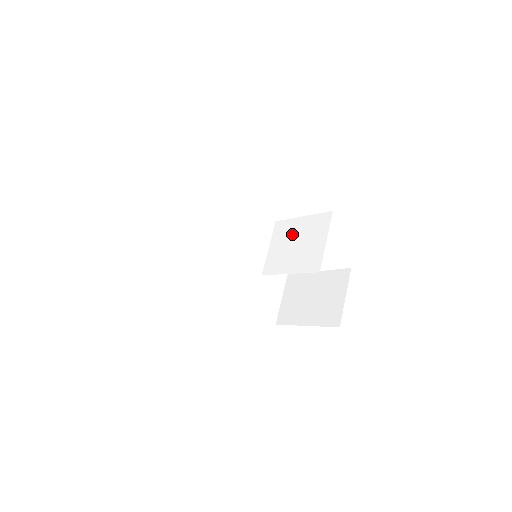
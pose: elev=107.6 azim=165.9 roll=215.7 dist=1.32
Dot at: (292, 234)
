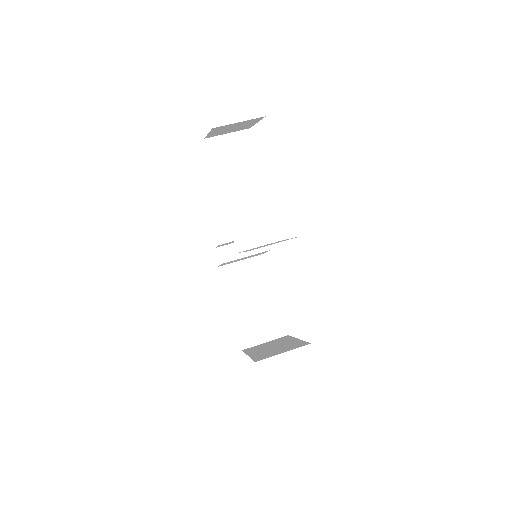
Dot at: occluded
